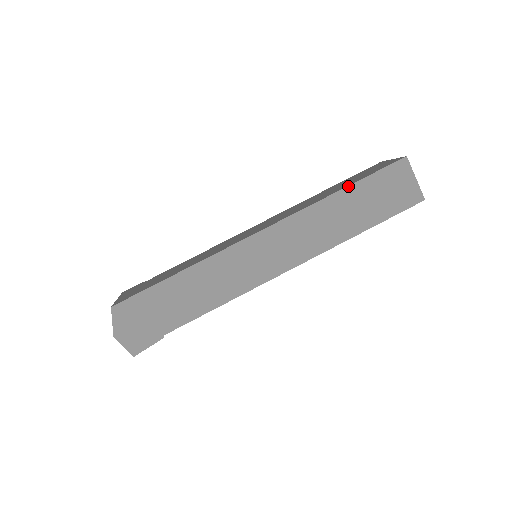
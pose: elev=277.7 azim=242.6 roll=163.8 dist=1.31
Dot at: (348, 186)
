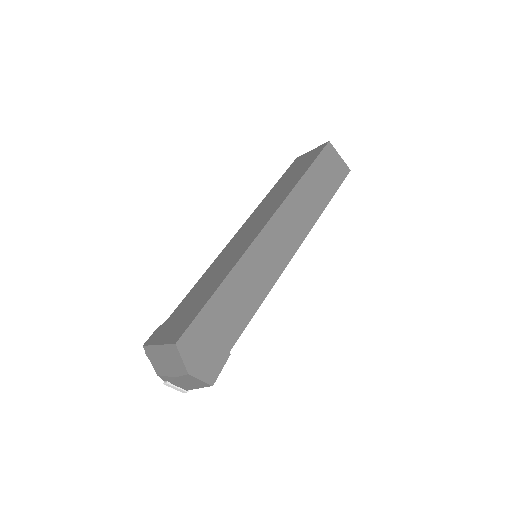
Dot at: (306, 172)
